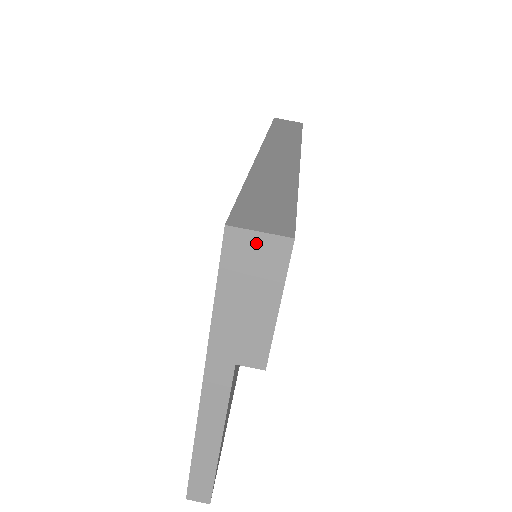
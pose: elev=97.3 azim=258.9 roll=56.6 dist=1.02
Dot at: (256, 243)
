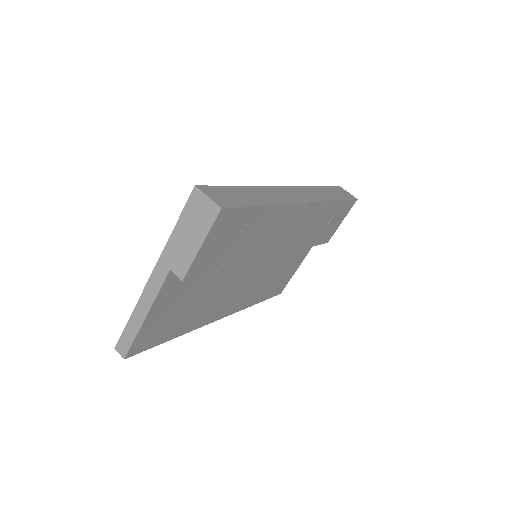
Dot at: (204, 202)
